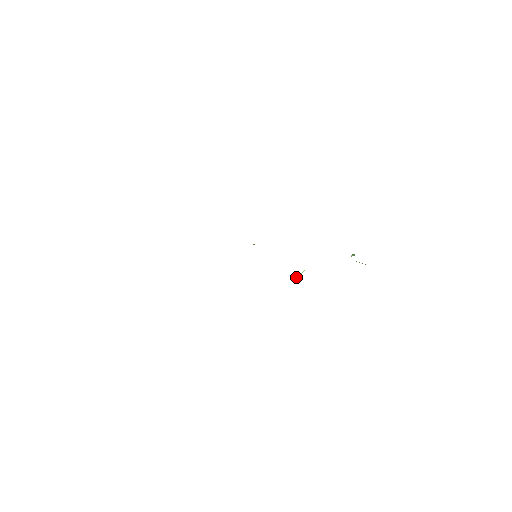
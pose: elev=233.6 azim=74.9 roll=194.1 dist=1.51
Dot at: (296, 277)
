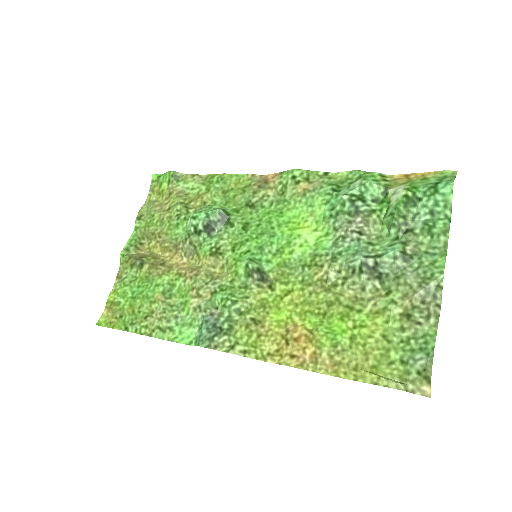
Dot at: (310, 197)
